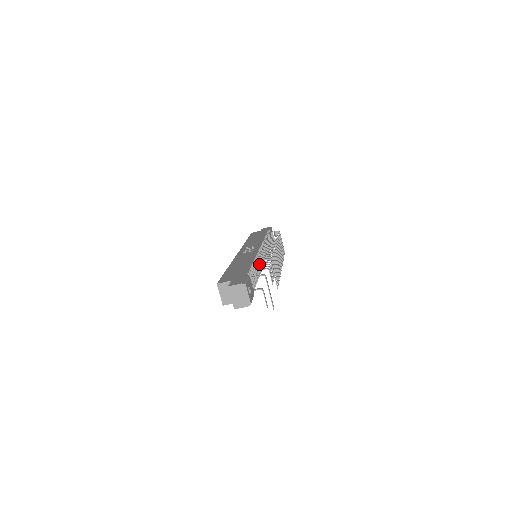
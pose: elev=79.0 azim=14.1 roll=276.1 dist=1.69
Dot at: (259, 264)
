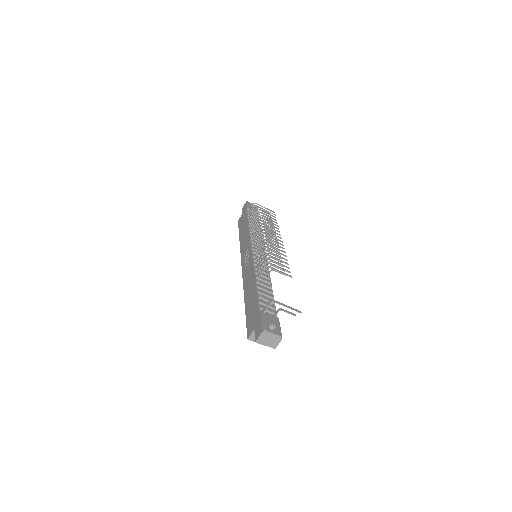
Dot at: (263, 272)
